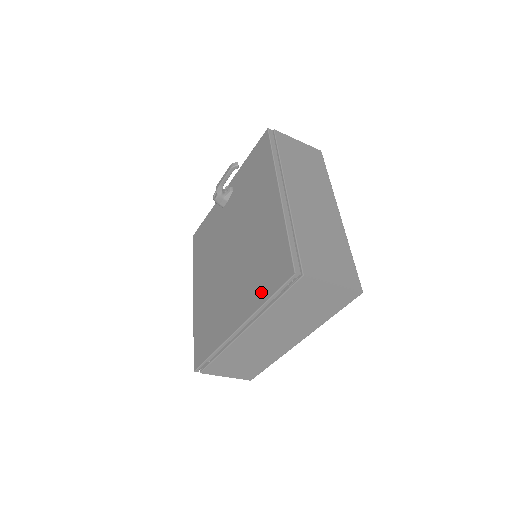
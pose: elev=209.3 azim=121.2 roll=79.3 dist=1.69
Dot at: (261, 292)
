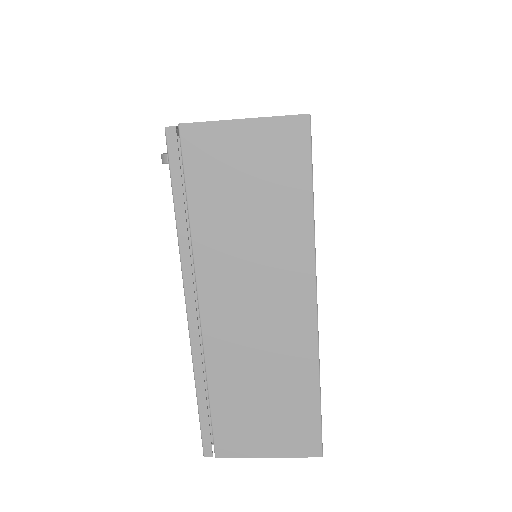
Dot at: occluded
